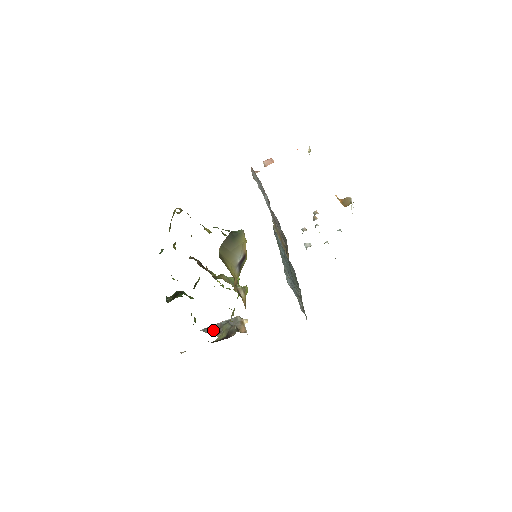
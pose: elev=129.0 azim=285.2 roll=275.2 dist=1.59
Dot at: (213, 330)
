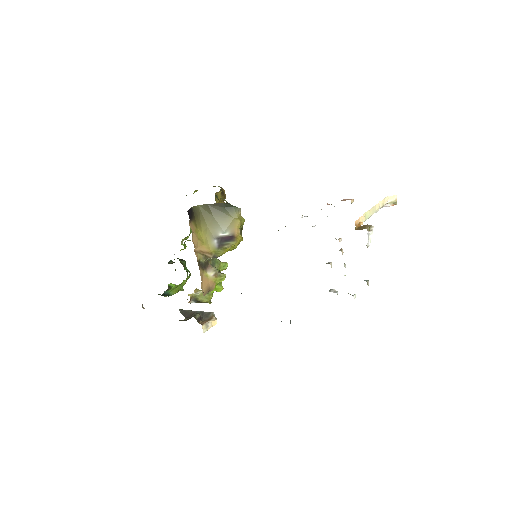
Dot at: (187, 313)
